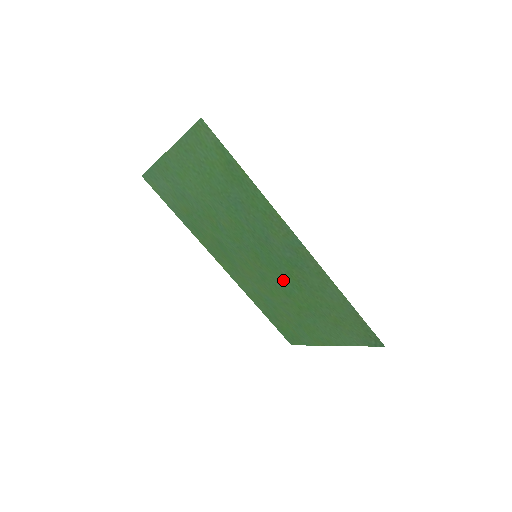
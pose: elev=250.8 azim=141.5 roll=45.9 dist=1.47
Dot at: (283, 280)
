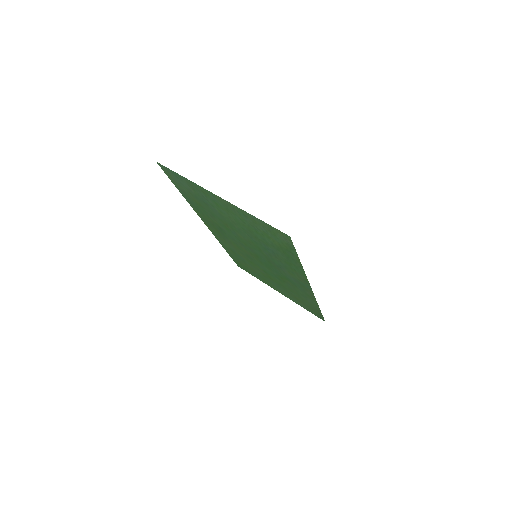
Dot at: (270, 271)
